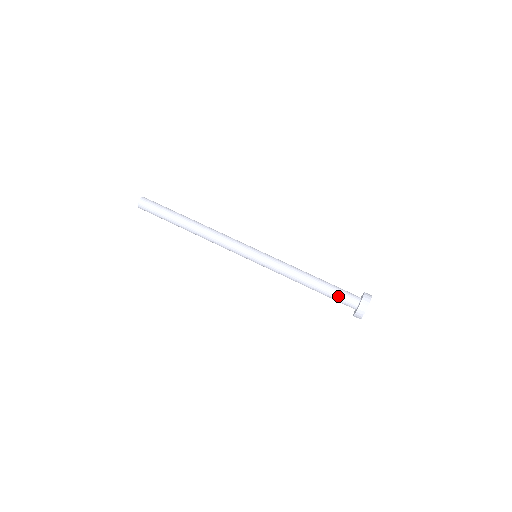
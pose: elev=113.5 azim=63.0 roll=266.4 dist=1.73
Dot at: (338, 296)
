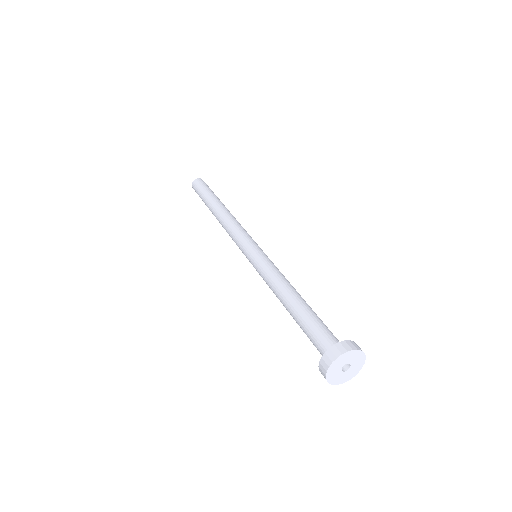
Dot at: (309, 336)
